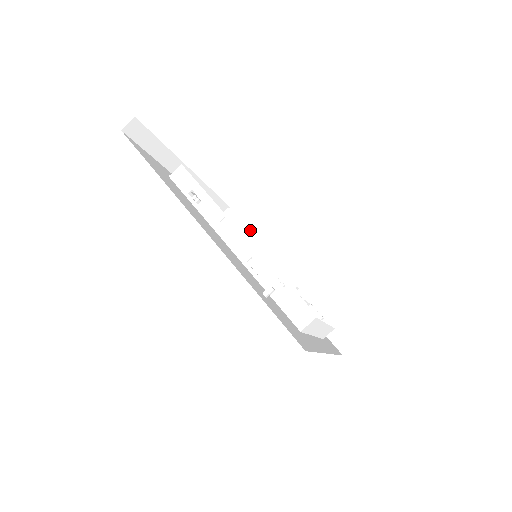
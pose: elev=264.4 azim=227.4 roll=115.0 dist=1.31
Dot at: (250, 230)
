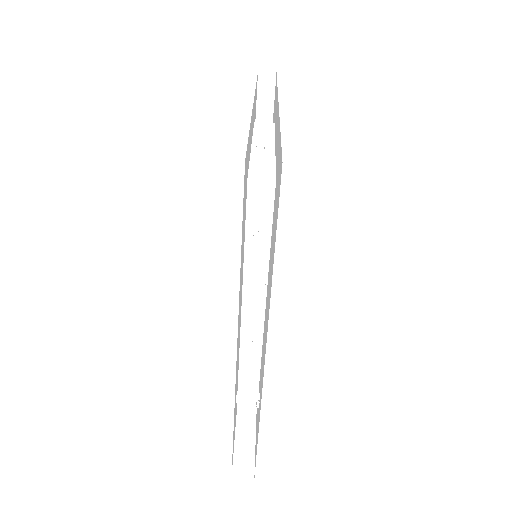
Dot at: (272, 122)
